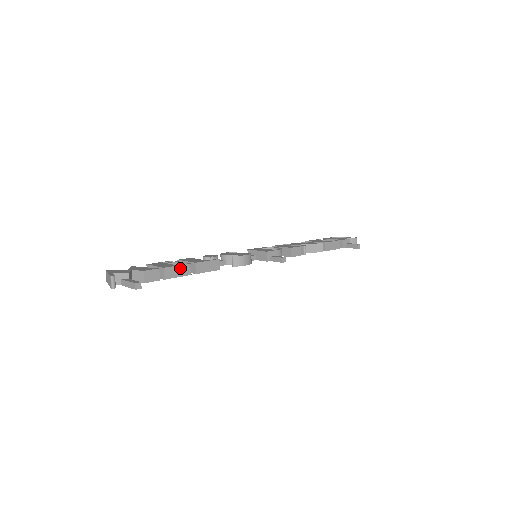
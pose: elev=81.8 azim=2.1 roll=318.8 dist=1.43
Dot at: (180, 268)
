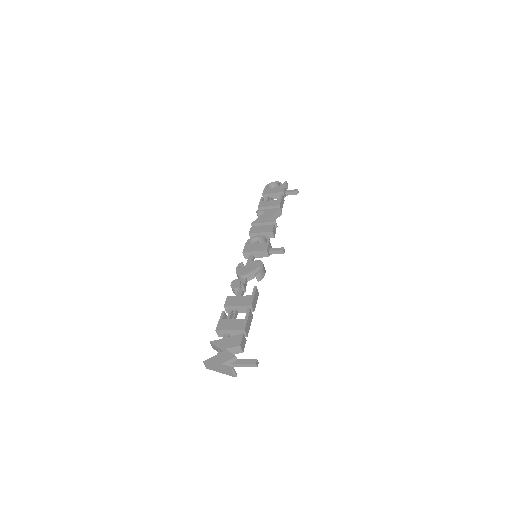
Dot at: (249, 319)
